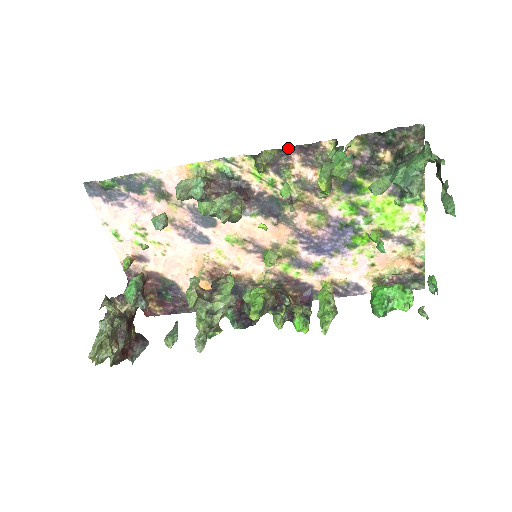
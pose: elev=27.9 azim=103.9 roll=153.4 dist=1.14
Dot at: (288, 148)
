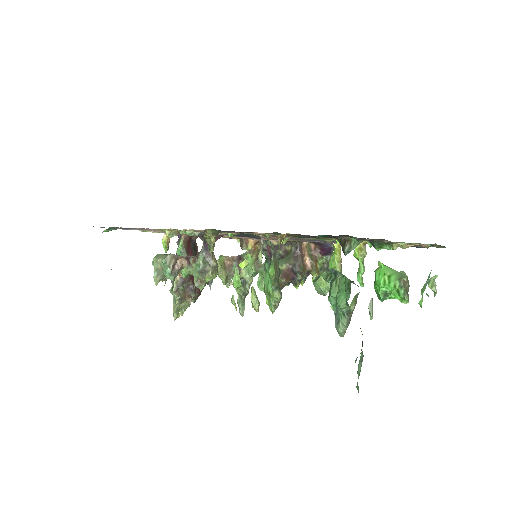
Dot at: (226, 231)
